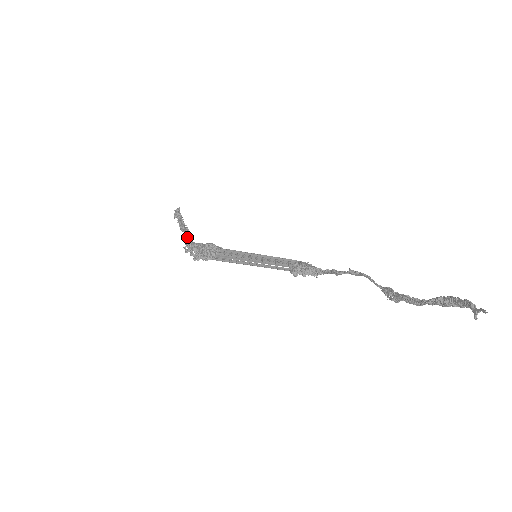
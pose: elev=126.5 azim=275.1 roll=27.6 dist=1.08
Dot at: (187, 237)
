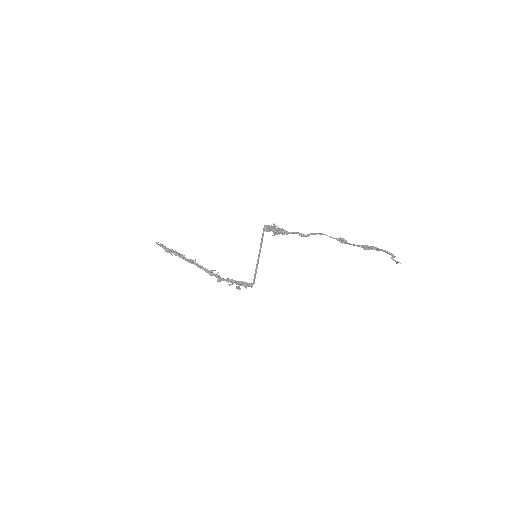
Dot at: (212, 275)
